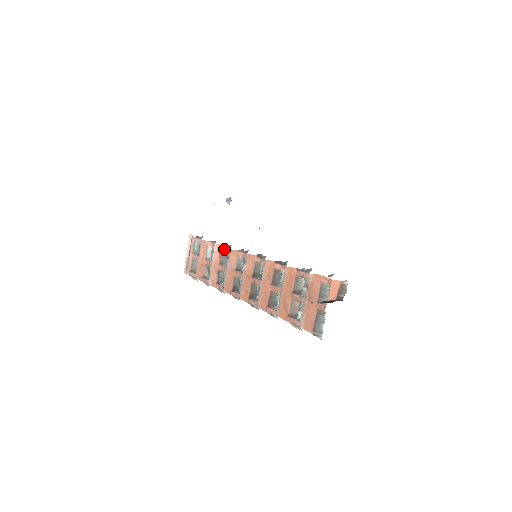
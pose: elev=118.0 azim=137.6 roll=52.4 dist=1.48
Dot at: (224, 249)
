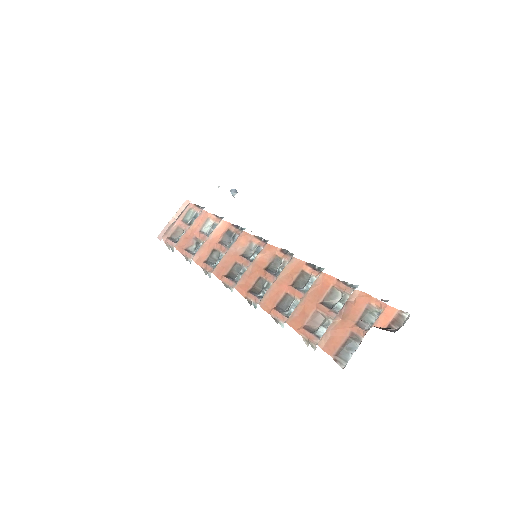
Dot at: (233, 229)
